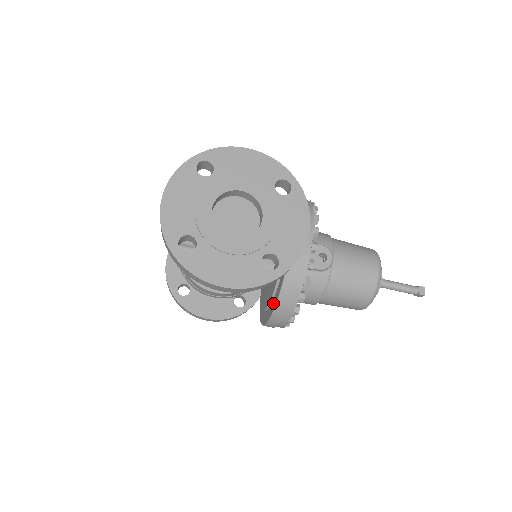
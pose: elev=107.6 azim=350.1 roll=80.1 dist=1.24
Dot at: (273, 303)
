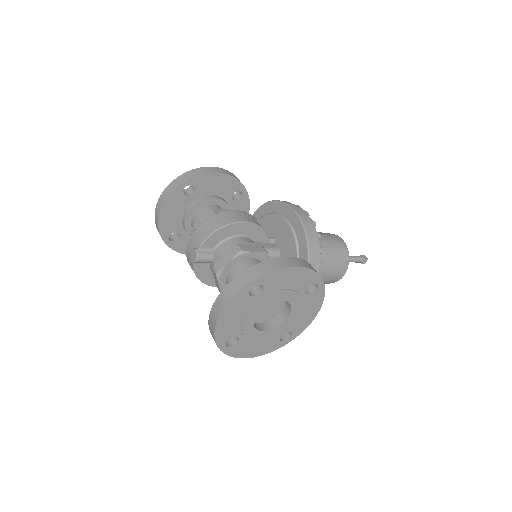
Dot at: occluded
